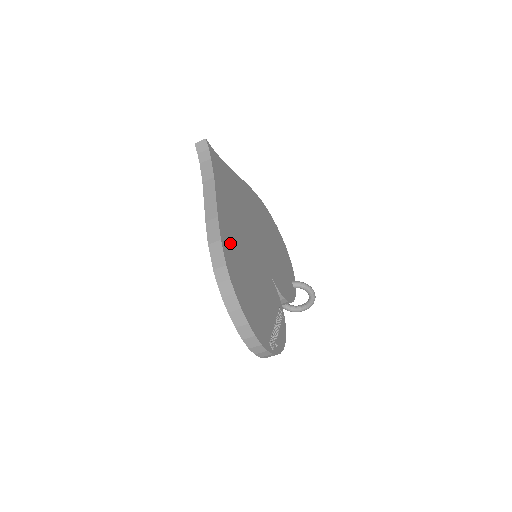
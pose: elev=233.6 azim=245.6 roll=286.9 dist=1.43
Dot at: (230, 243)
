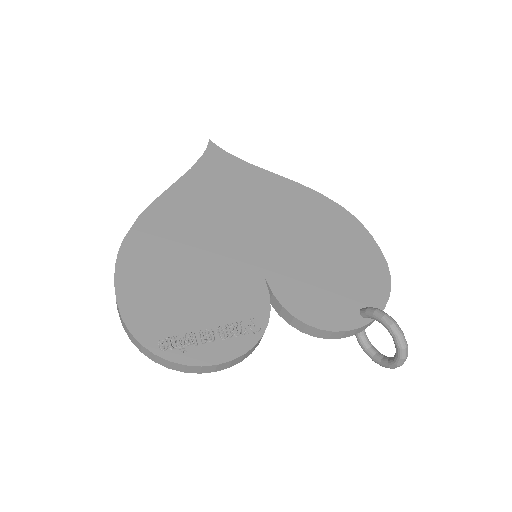
Dot at: (162, 224)
